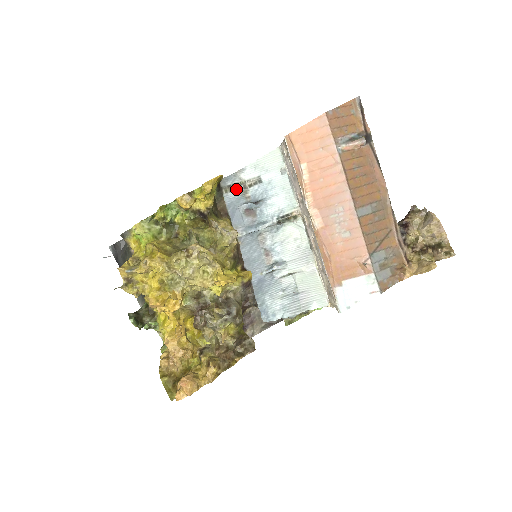
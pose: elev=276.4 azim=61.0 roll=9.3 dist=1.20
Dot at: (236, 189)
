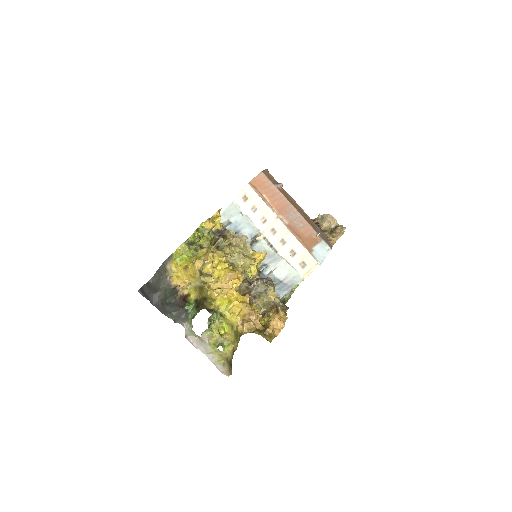
Dot at: occluded
